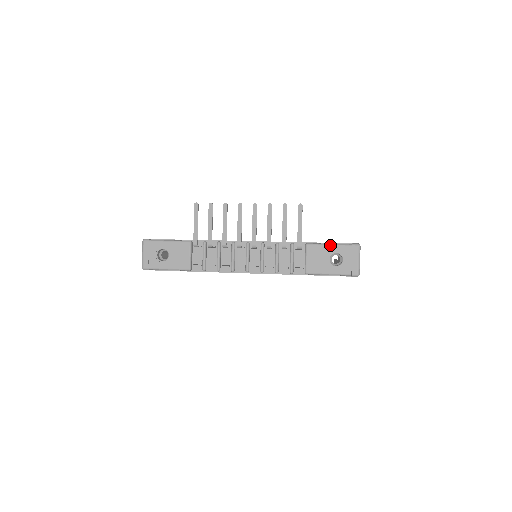
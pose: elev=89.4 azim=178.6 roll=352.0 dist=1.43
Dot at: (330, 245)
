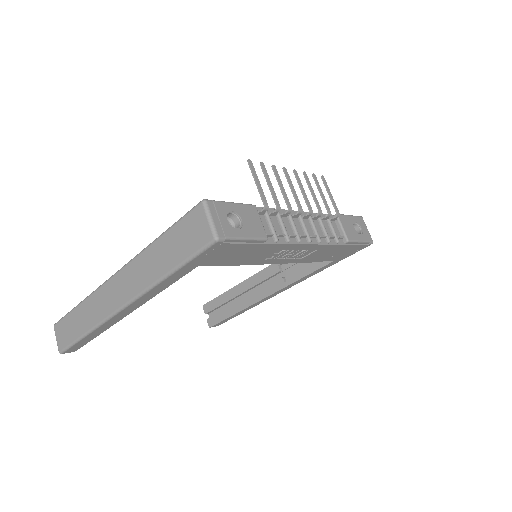
Dot at: (350, 215)
